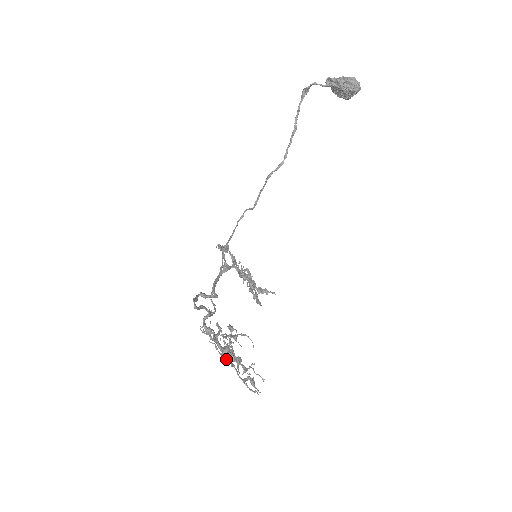
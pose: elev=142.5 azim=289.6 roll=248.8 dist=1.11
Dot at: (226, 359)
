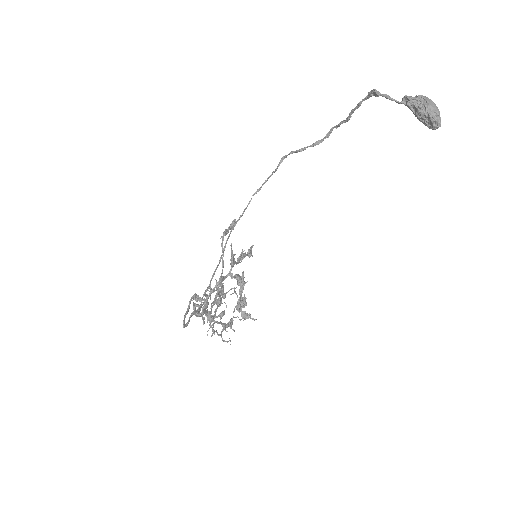
Dot at: occluded
